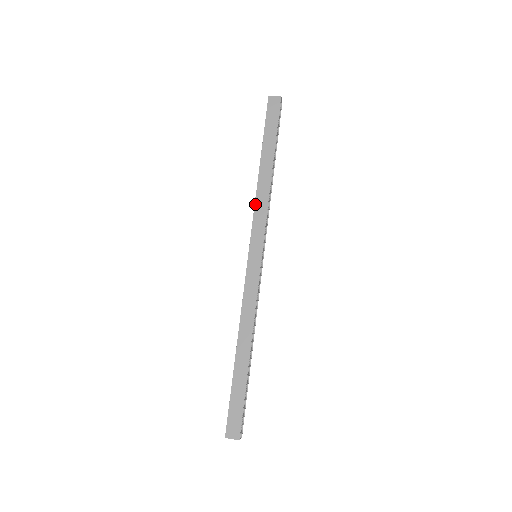
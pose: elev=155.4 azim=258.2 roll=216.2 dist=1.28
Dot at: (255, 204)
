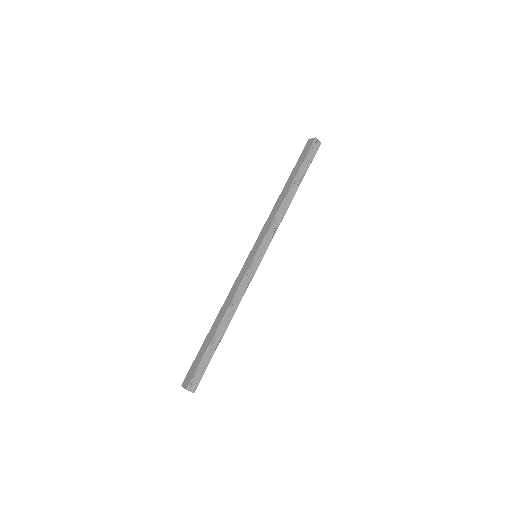
Dot at: (268, 217)
